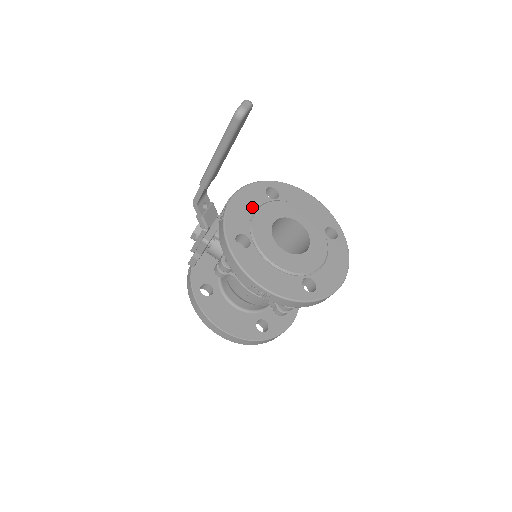
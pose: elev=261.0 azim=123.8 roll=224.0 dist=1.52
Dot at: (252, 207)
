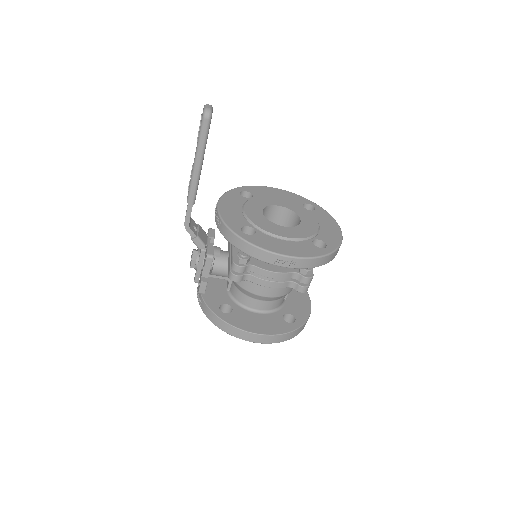
Dot at: (238, 207)
